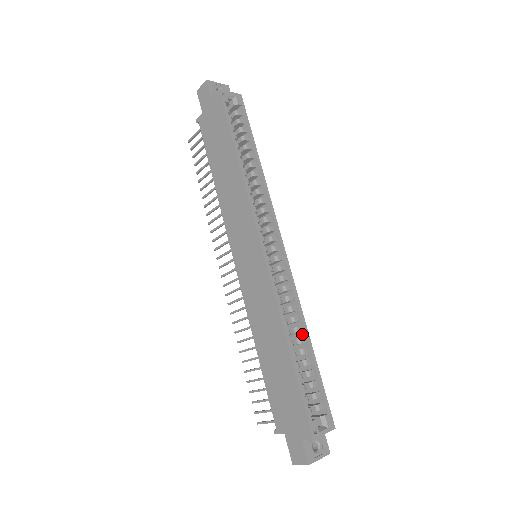
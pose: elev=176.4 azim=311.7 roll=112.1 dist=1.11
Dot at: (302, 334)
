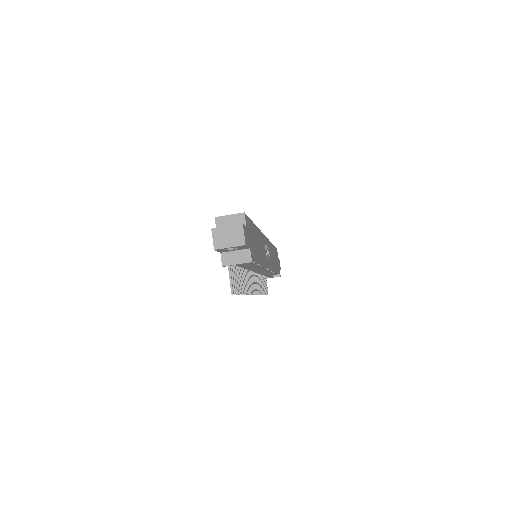
Dot at: occluded
